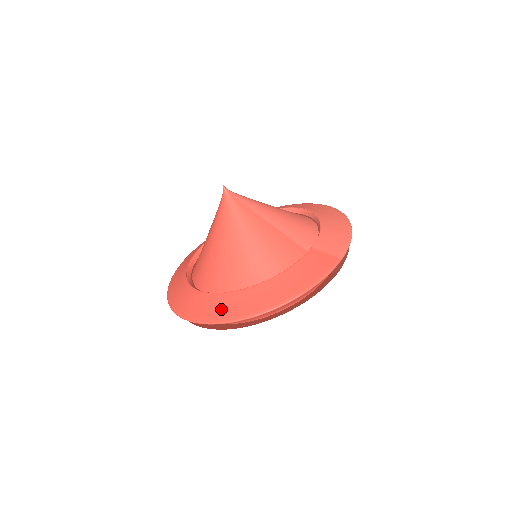
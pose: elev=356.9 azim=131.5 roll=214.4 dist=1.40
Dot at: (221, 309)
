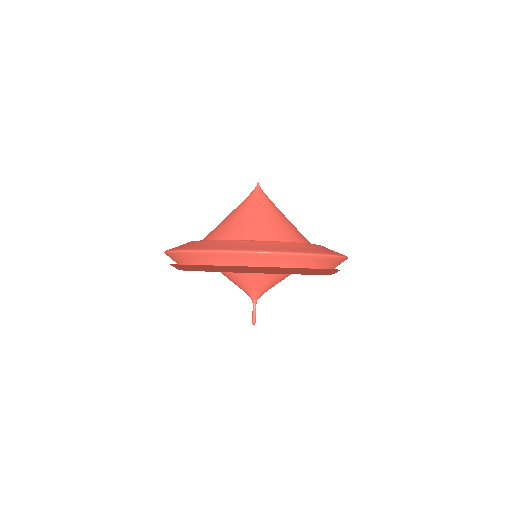
Dot at: (275, 247)
